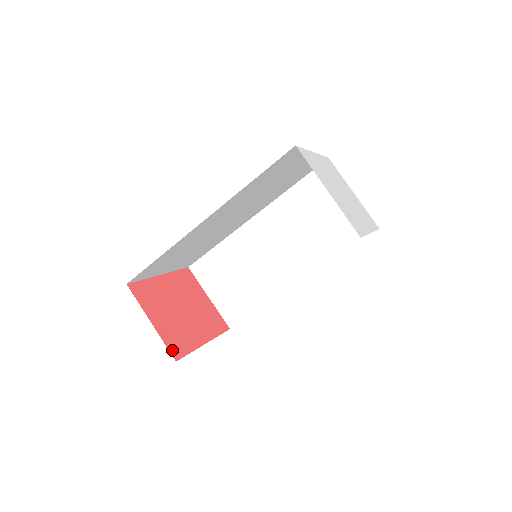
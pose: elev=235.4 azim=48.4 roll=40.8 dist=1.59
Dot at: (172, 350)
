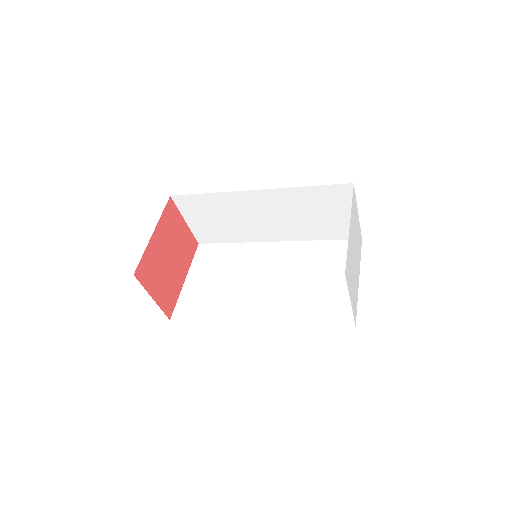
Dot at: (167, 312)
